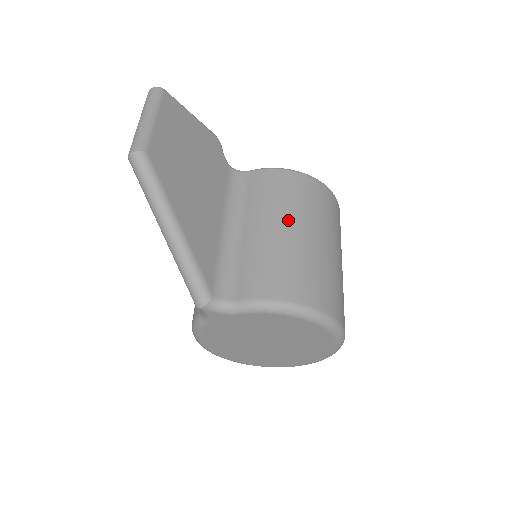
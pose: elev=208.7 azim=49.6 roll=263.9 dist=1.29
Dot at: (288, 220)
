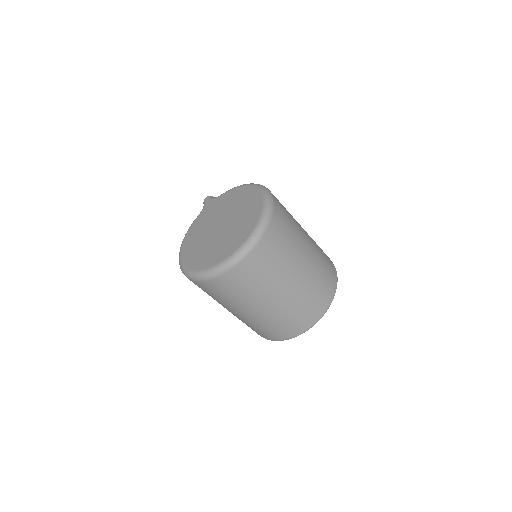
Dot at: occluded
